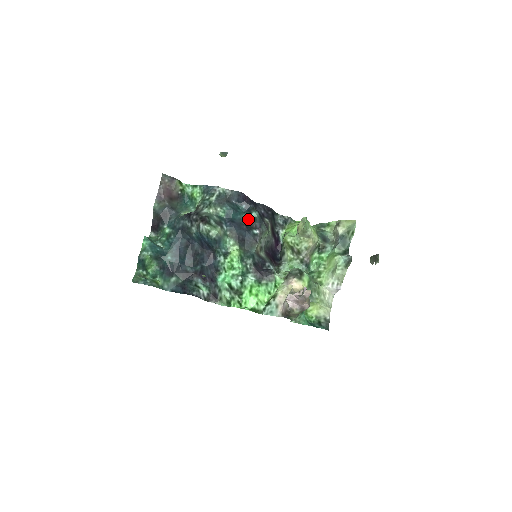
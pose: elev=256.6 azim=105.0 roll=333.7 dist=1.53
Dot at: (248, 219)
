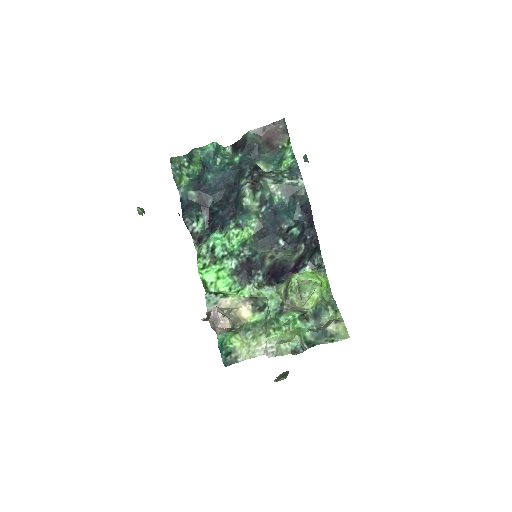
Dot at: (288, 227)
